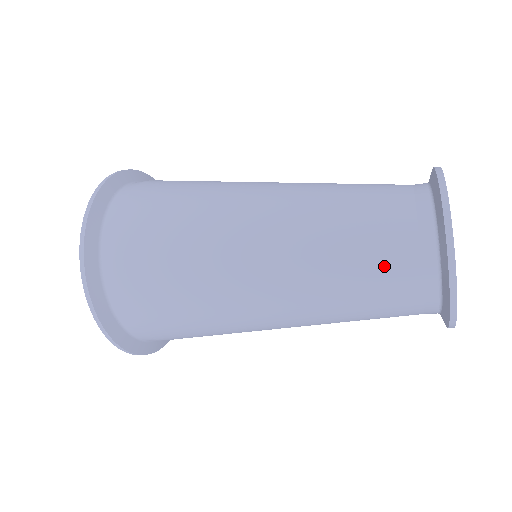
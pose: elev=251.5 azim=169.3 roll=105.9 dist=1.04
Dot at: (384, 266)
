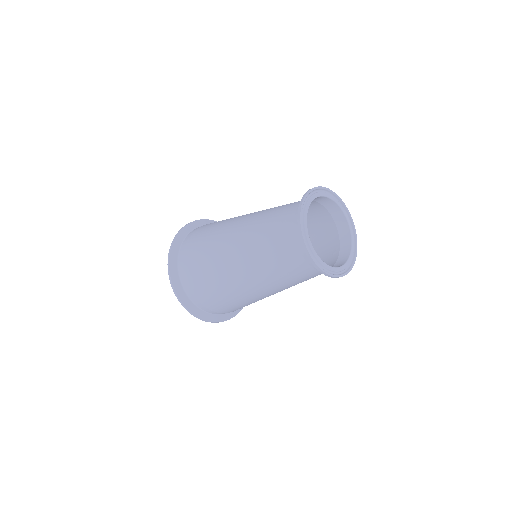
Dot at: (280, 232)
